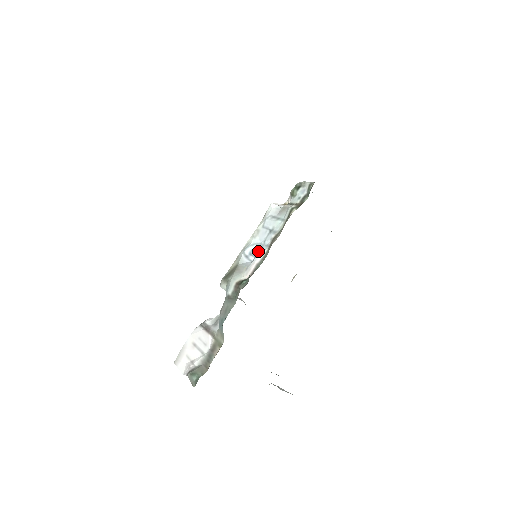
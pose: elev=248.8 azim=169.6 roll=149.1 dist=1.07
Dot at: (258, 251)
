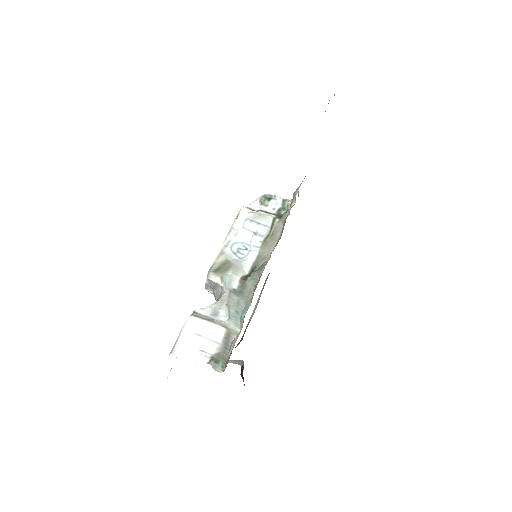
Dot at: (247, 250)
